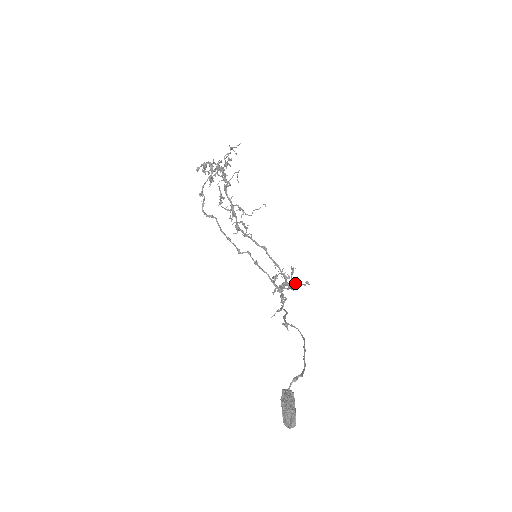
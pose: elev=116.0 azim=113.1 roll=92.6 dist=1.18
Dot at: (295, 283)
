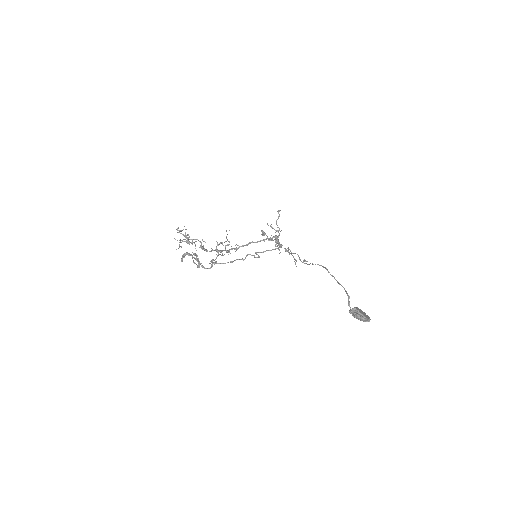
Dot at: (276, 224)
